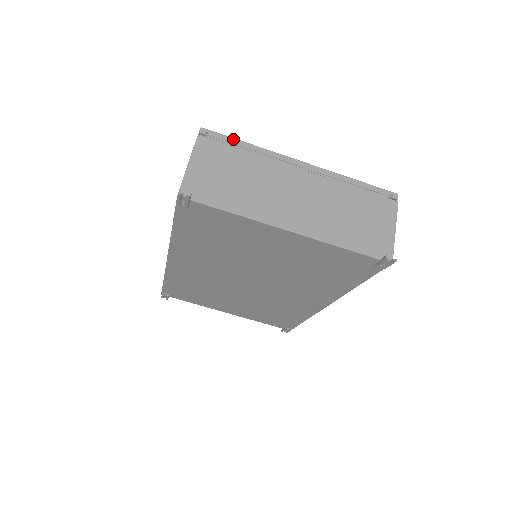
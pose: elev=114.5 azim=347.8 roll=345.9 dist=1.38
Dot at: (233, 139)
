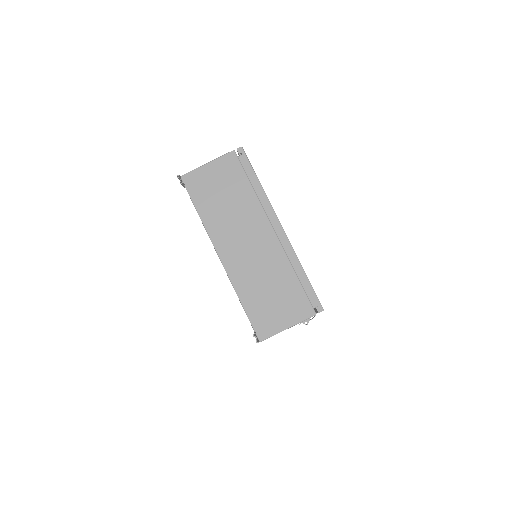
Dot at: (253, 171)
